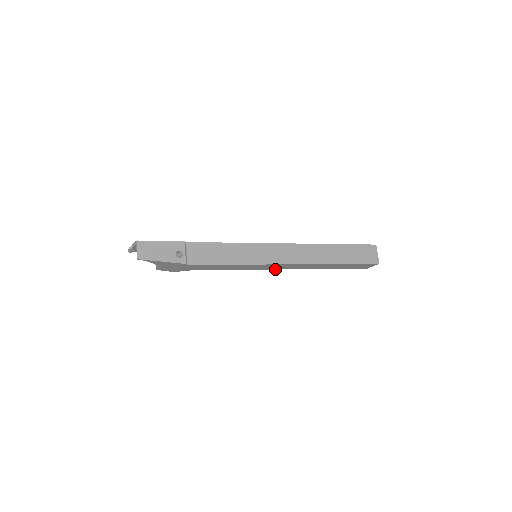
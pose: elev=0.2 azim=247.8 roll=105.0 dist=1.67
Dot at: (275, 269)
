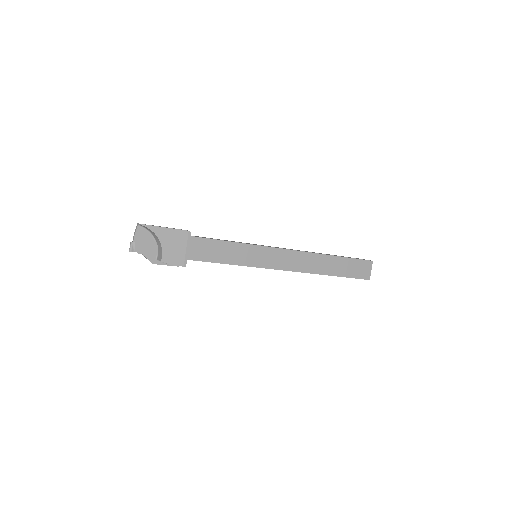
Dot at: occluded
